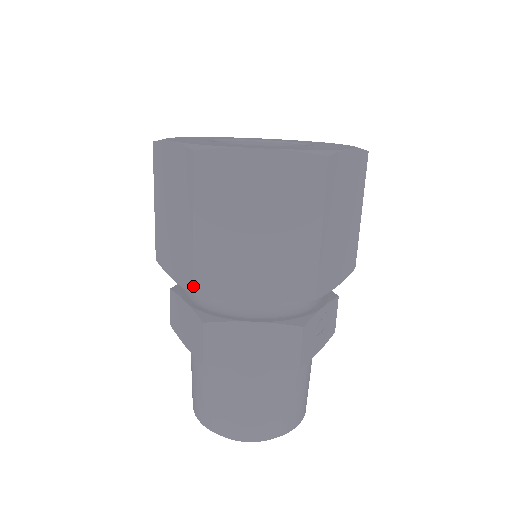
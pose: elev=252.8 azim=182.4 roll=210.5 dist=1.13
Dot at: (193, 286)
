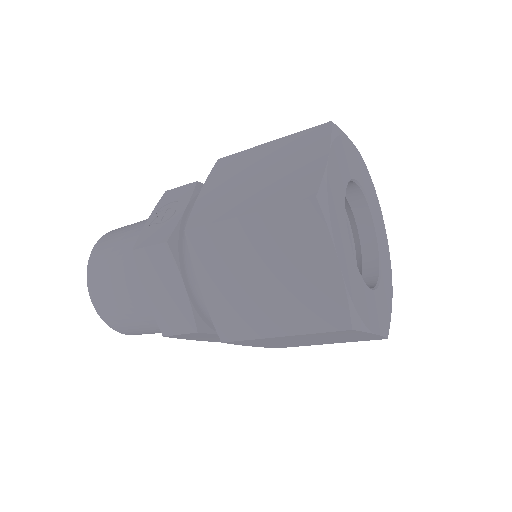
Dot at: (229, 342)
